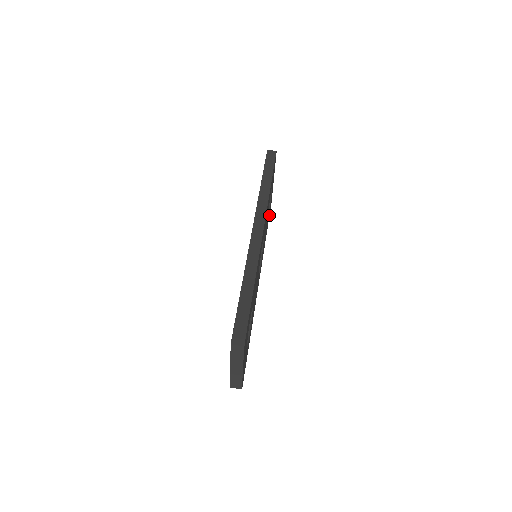
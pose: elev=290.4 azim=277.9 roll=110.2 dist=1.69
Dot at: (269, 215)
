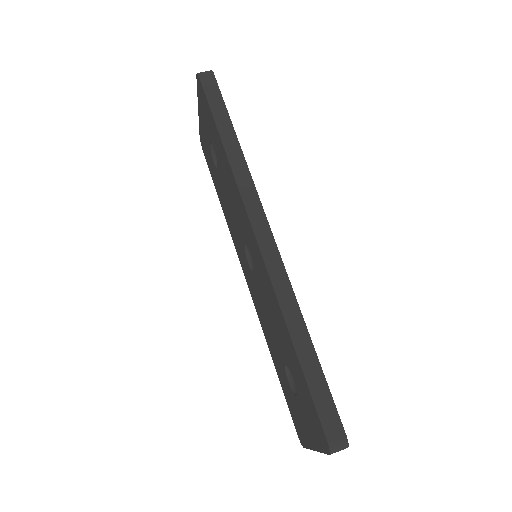
Dot at: occluded
